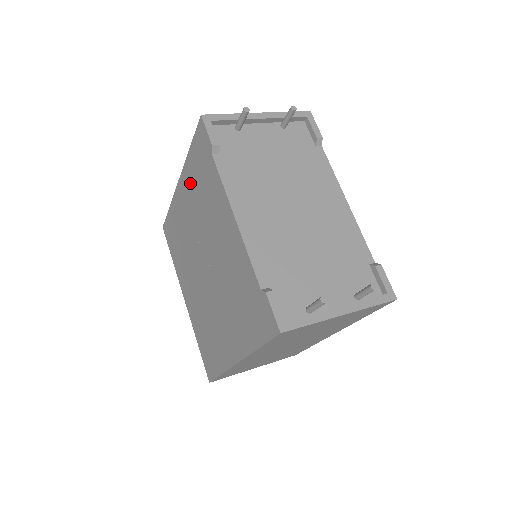
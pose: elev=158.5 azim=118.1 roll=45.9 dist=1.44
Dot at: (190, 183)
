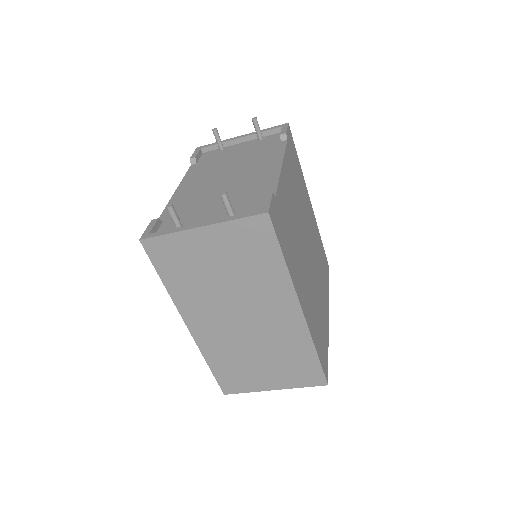
Dot at: occluded
